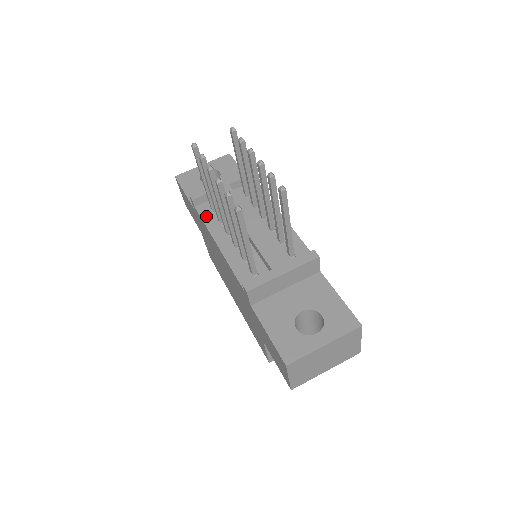
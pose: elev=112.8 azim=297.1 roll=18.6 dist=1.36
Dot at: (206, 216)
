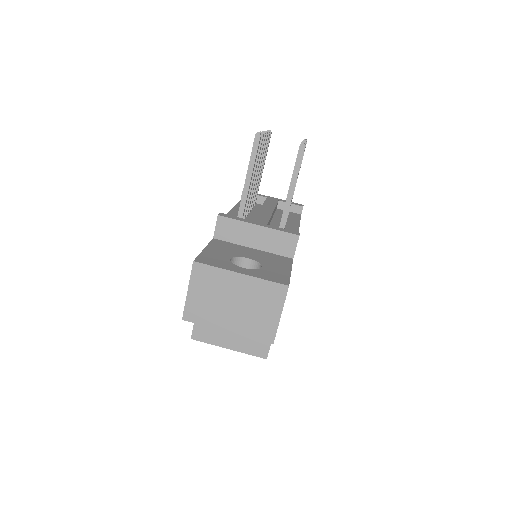
Dot at: occluded
